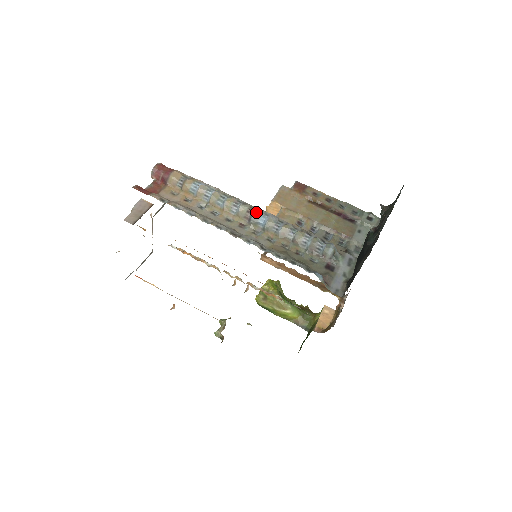
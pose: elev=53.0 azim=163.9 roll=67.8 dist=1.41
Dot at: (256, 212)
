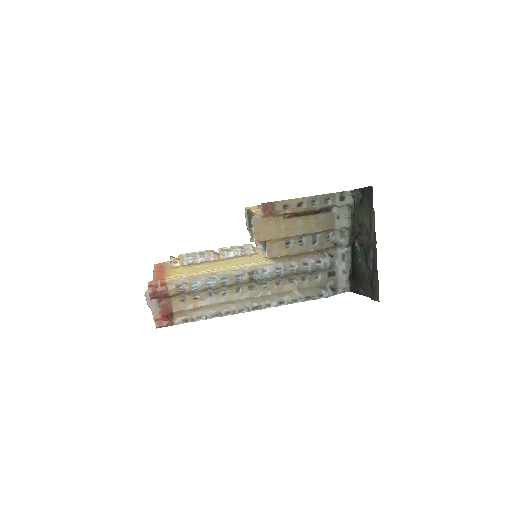
Dot at: (257, 277)
